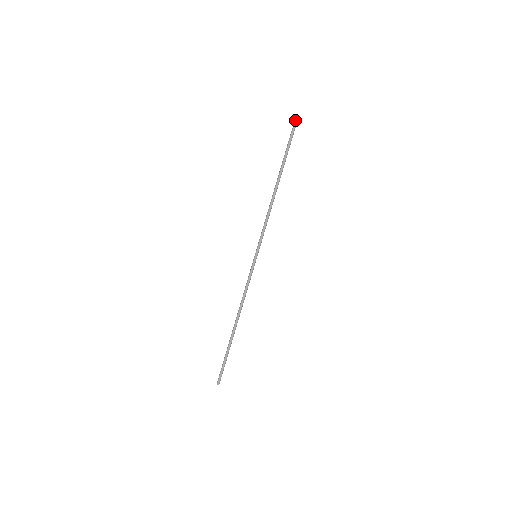
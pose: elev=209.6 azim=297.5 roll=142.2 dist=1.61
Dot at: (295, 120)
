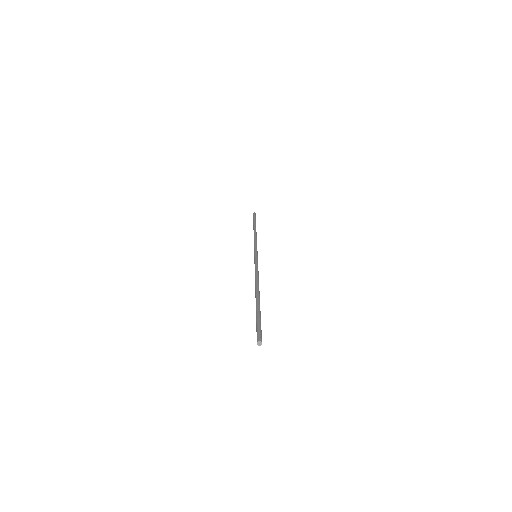
Dot at: occluded
